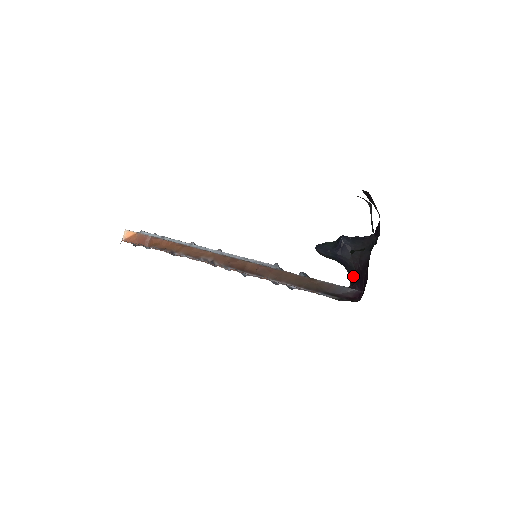
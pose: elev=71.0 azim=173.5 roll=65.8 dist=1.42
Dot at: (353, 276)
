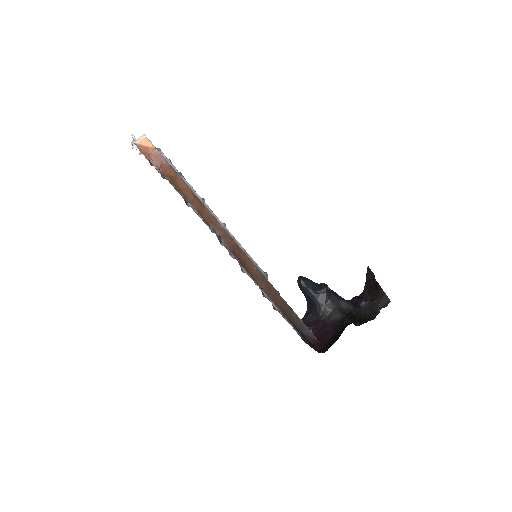
Dot at: (312, 319)
